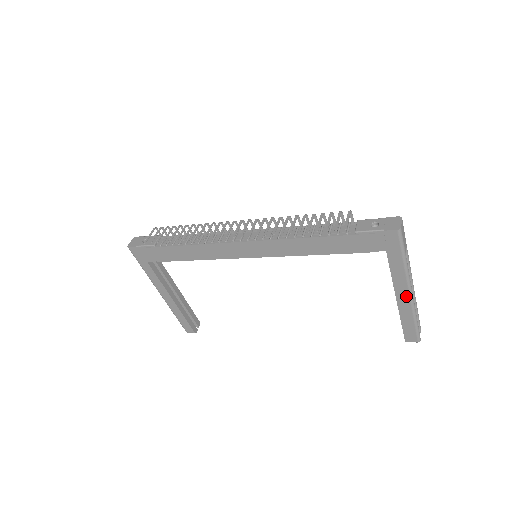
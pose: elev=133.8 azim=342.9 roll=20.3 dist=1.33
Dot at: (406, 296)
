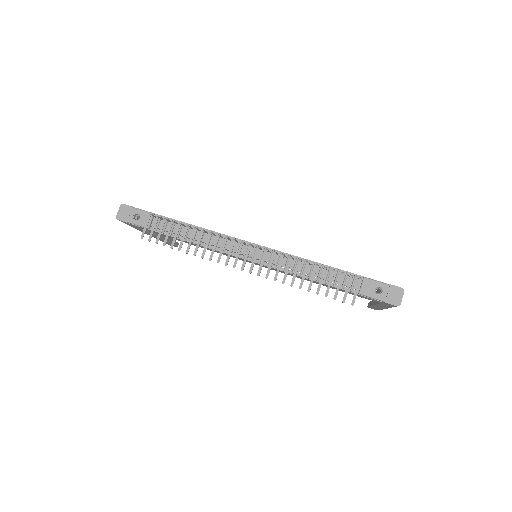
Dot at: (382, 308)
